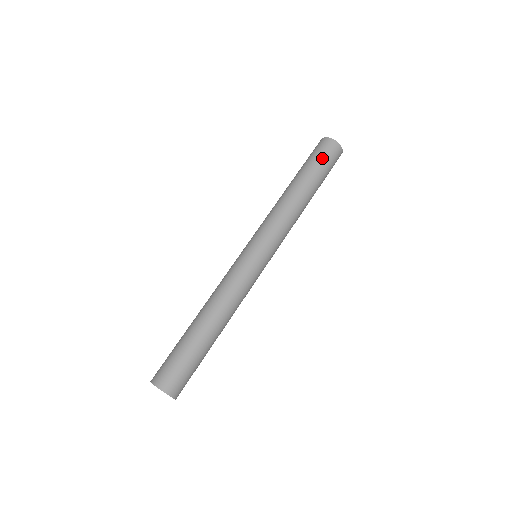
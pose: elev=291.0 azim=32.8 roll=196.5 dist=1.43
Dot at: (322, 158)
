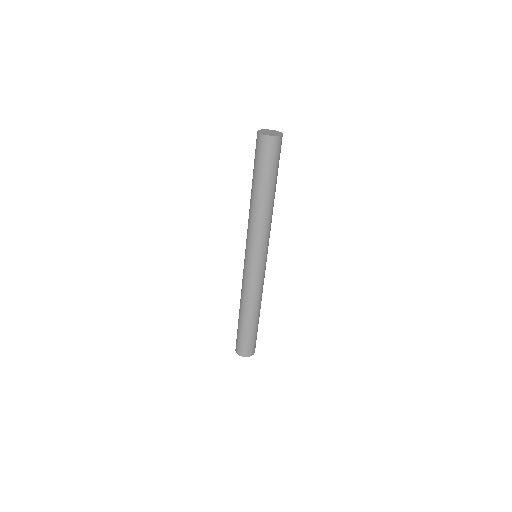
Dot at: (262, 160)
